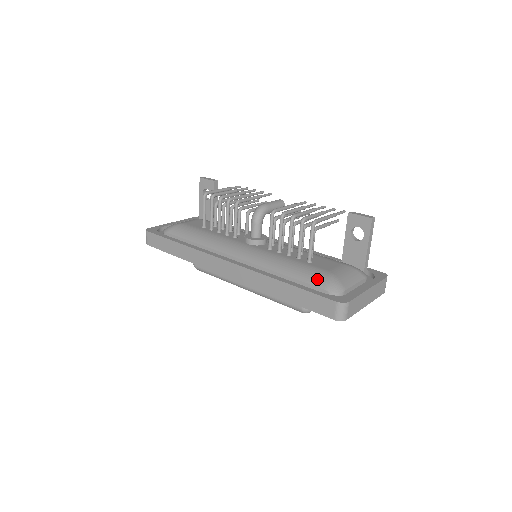
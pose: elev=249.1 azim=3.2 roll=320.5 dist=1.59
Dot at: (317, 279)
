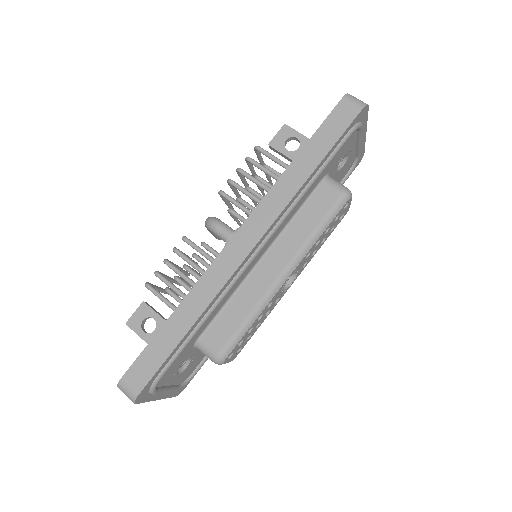
Dot at: occluded
